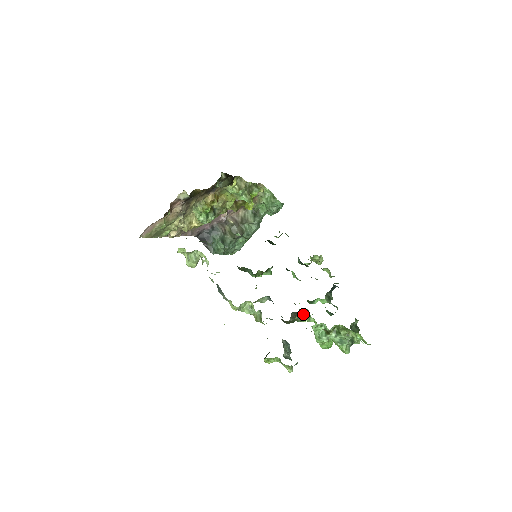
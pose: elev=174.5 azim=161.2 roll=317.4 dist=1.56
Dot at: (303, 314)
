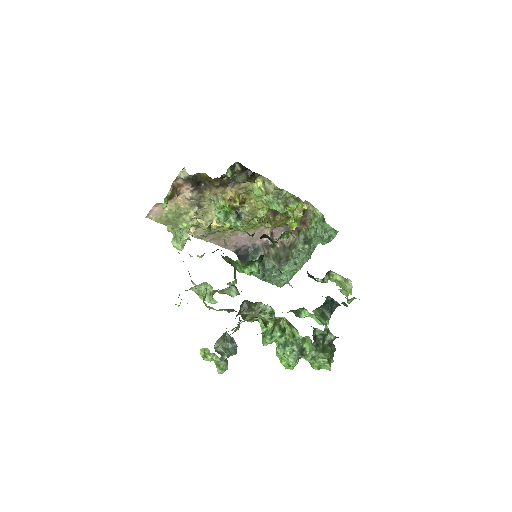
Dot at: (266, 313)
